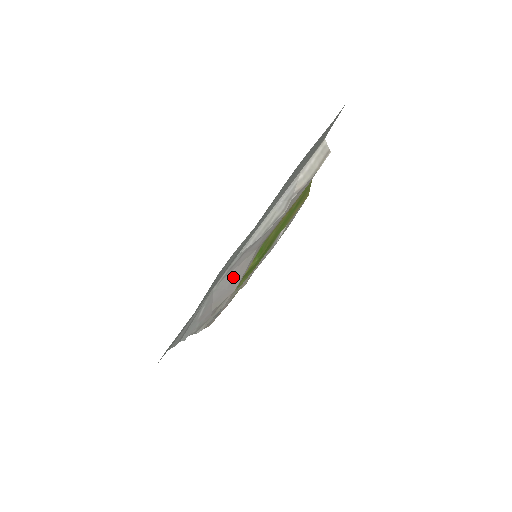
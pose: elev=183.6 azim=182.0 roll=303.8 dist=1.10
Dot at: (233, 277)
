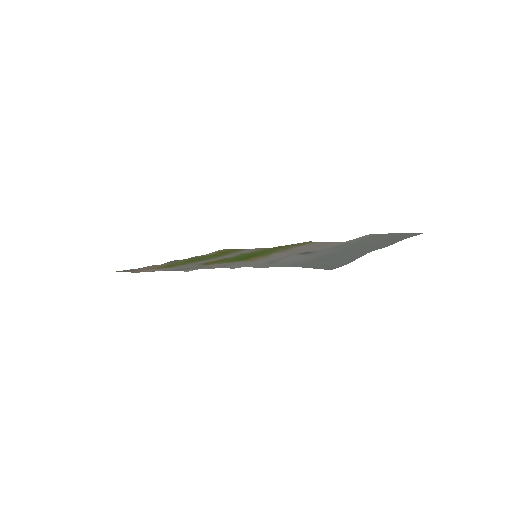
Dot at: occluded
